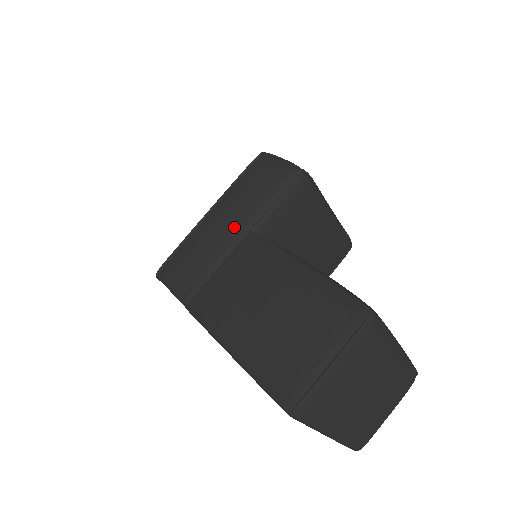
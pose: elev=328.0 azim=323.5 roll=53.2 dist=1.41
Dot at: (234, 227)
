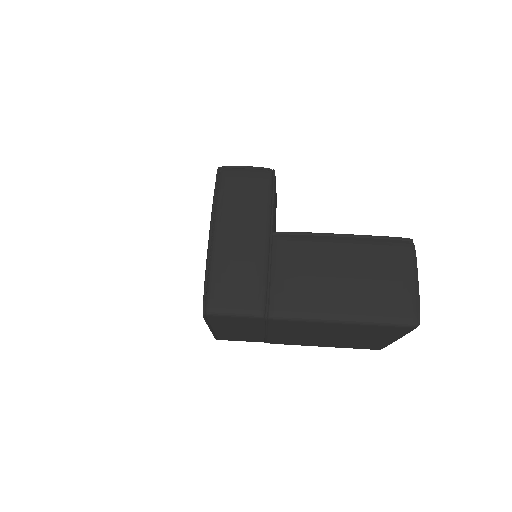
Dot at: (256, 235)
